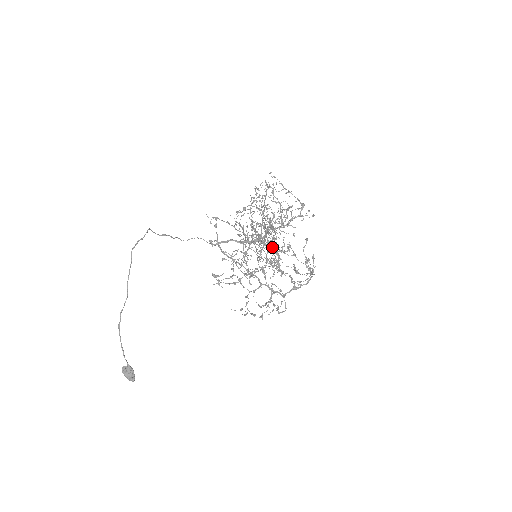
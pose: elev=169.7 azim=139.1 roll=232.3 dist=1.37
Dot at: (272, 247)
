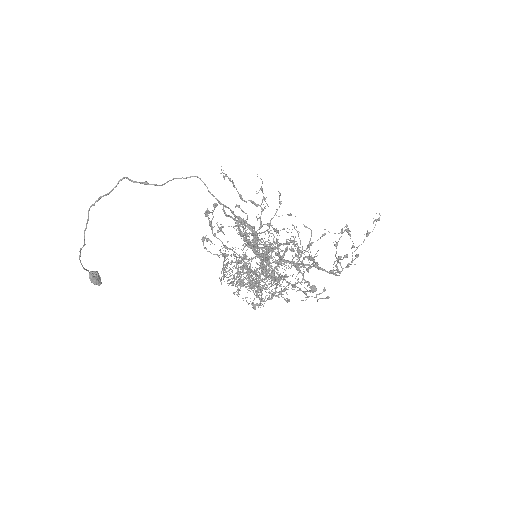
Dot at: occluded
